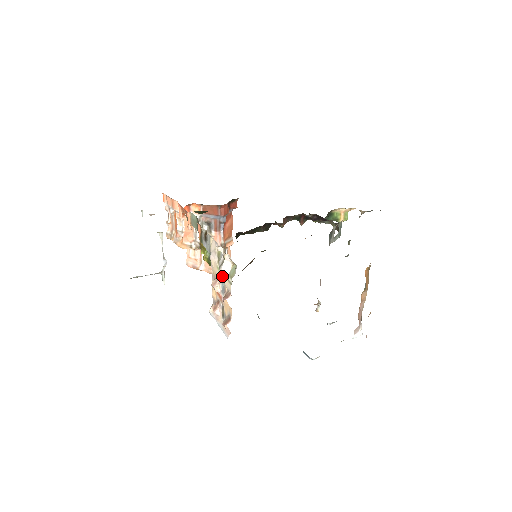
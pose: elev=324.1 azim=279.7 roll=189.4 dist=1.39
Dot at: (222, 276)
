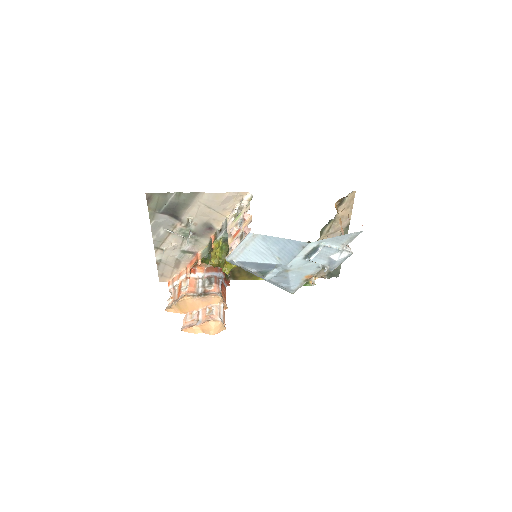
Dot at: (240, 216)
